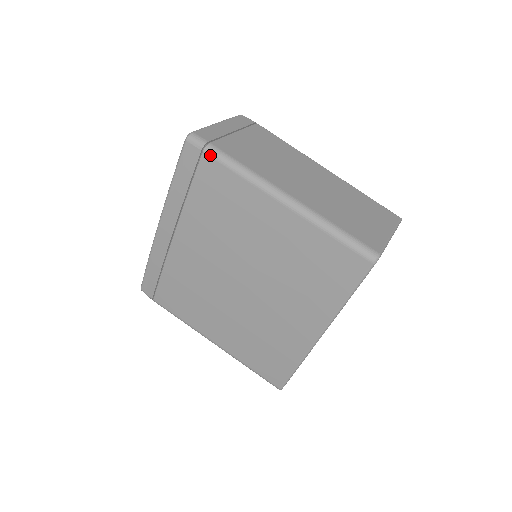
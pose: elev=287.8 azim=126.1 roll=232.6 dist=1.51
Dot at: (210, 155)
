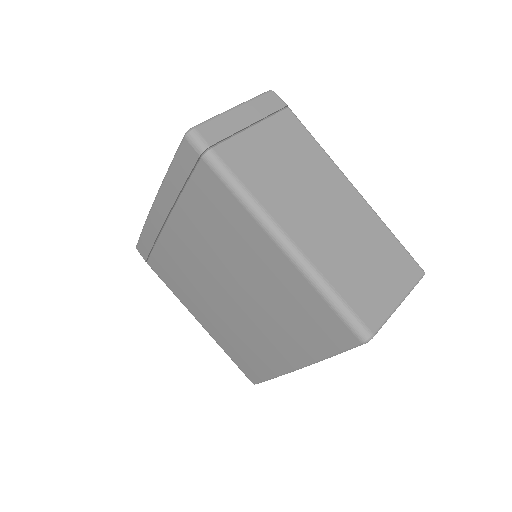
Dot at: (209, 165)
